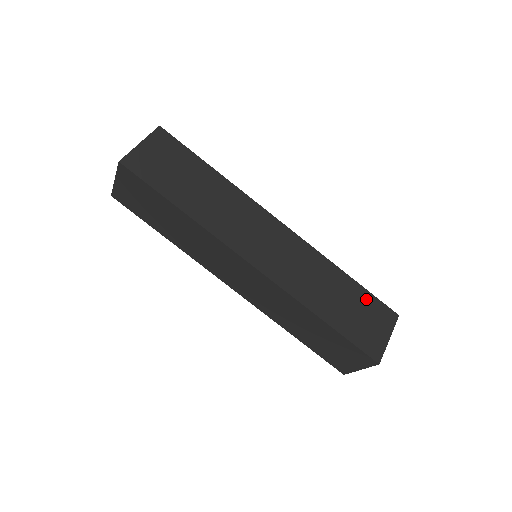
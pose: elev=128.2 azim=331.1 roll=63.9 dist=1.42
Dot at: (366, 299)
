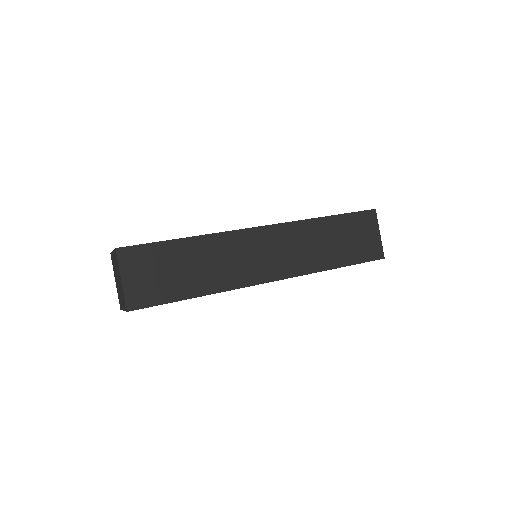
Dot at: occluded
